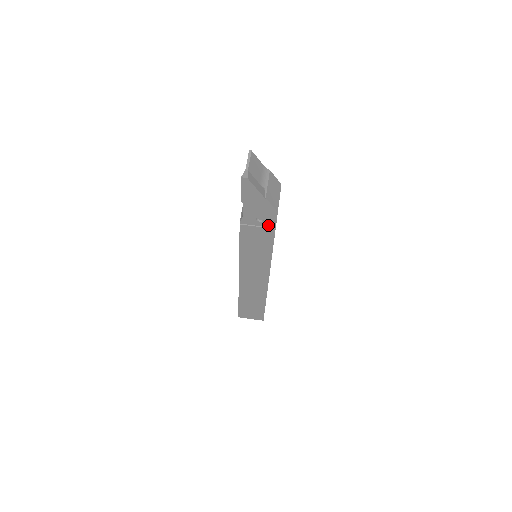
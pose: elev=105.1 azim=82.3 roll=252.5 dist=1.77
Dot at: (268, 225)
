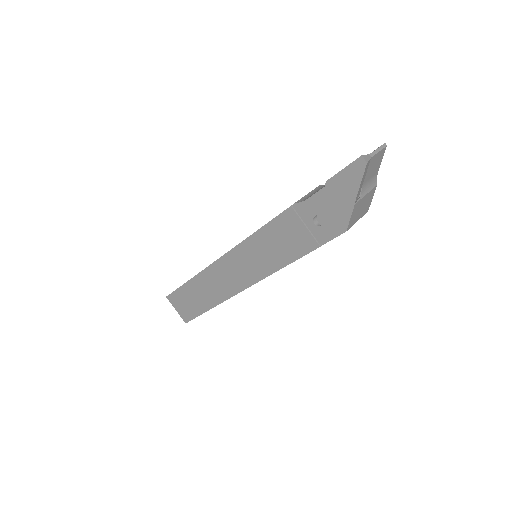
Dot at: (318, 235)
